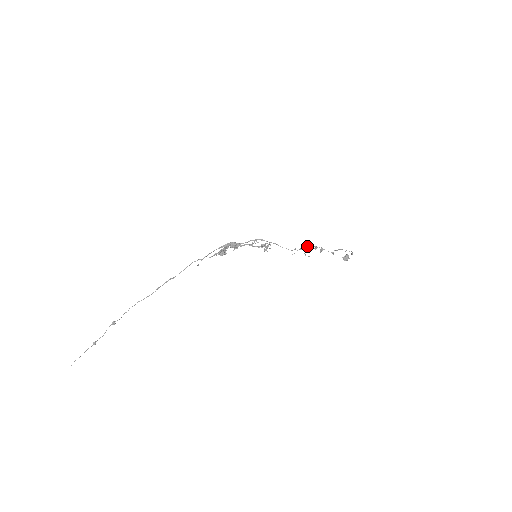
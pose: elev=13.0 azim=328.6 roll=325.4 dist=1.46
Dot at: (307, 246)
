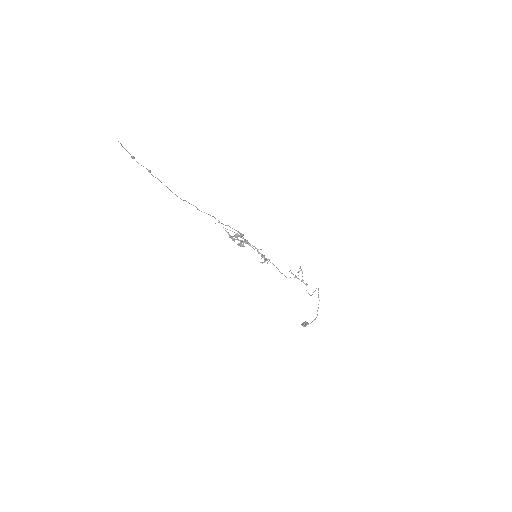
Dot at: (296, 277)
